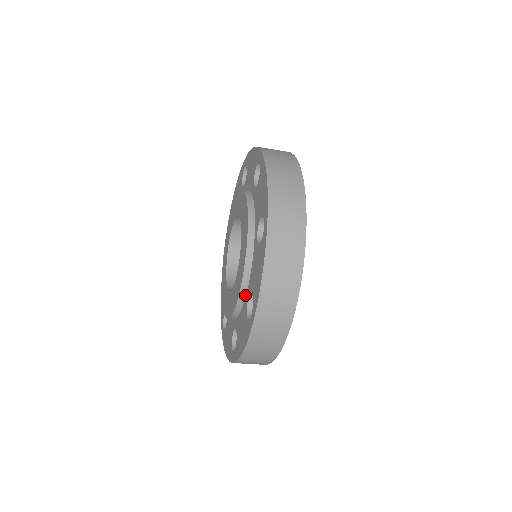
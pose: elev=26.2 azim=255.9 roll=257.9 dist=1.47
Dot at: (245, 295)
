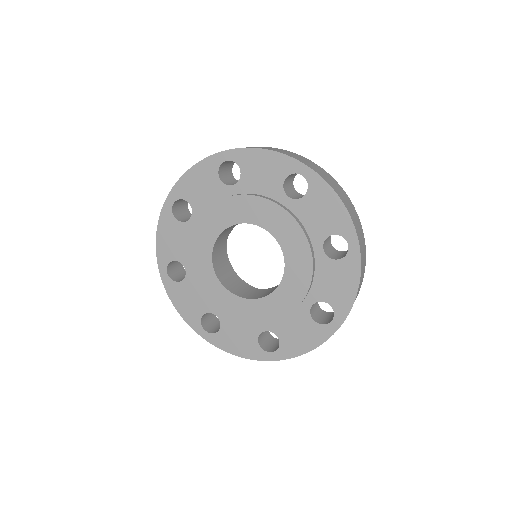
Dot at: (260, 323)
